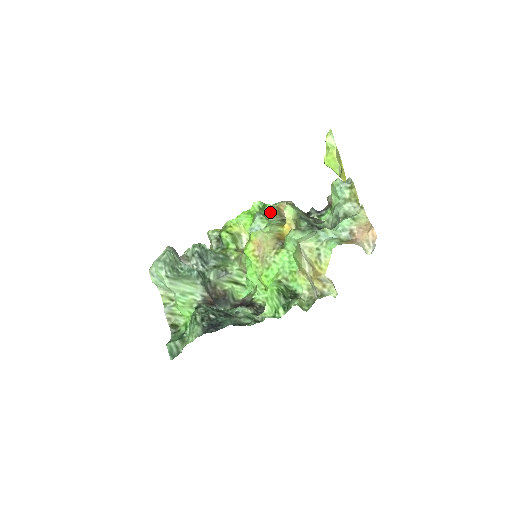
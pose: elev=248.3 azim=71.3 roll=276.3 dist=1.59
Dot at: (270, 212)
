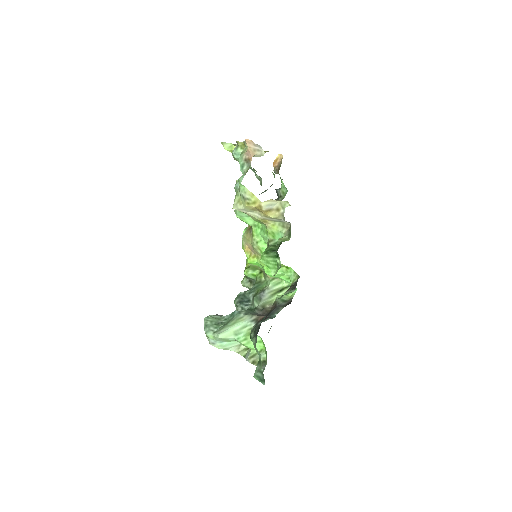
Dot at: occluded
